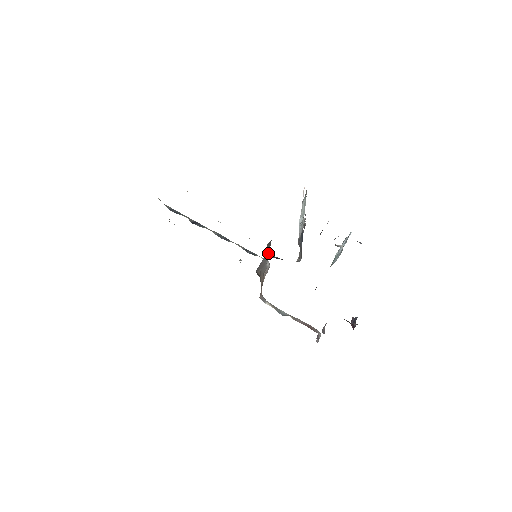
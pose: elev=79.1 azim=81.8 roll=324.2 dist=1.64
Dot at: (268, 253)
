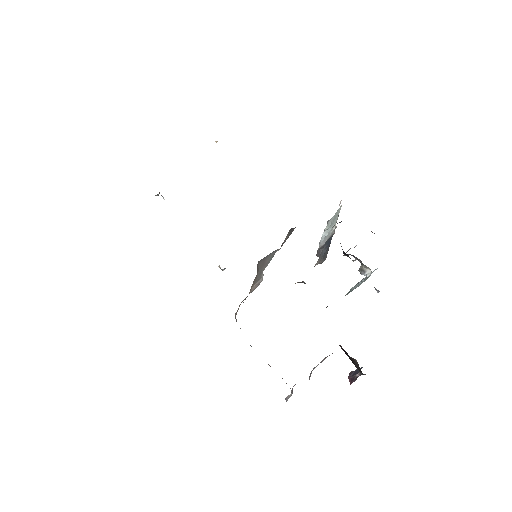
Dot at: occluded
